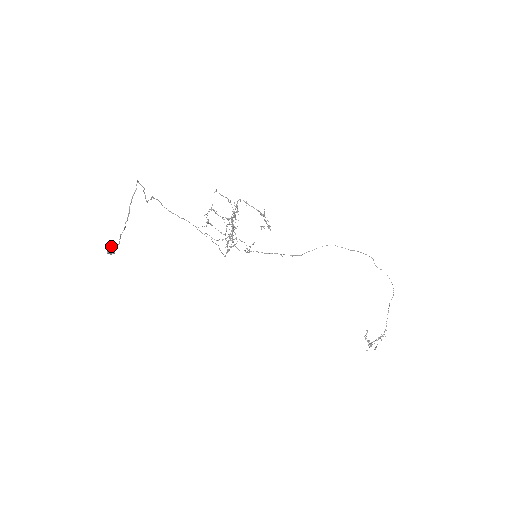
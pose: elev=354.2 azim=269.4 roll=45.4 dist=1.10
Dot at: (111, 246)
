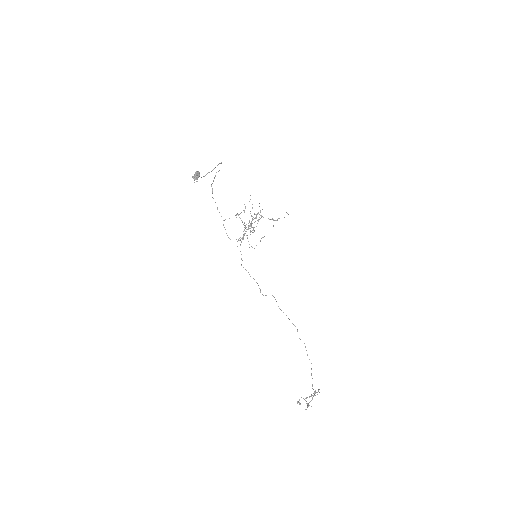
Dot at: (199, 173)
